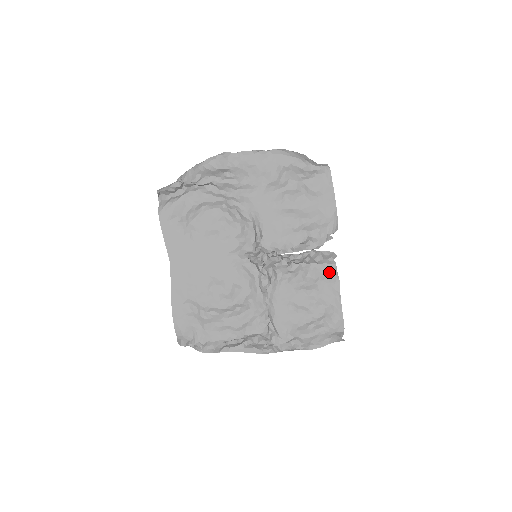
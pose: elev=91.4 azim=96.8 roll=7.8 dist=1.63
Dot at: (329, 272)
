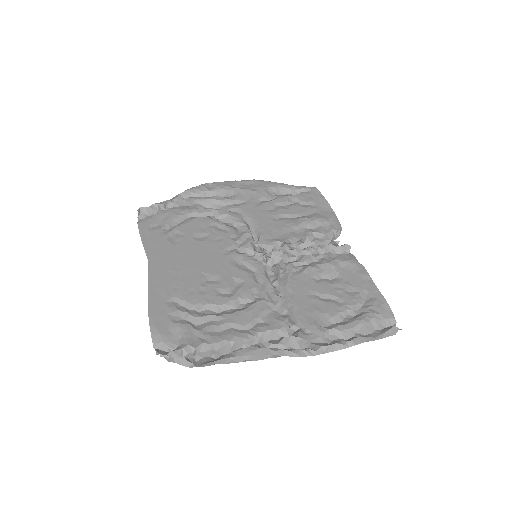
Dot at: (348, 259)
